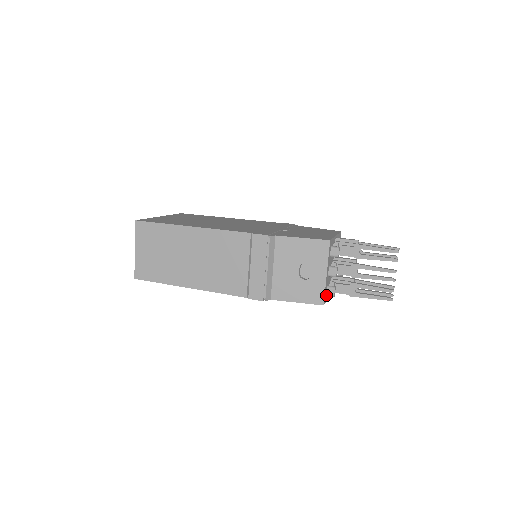
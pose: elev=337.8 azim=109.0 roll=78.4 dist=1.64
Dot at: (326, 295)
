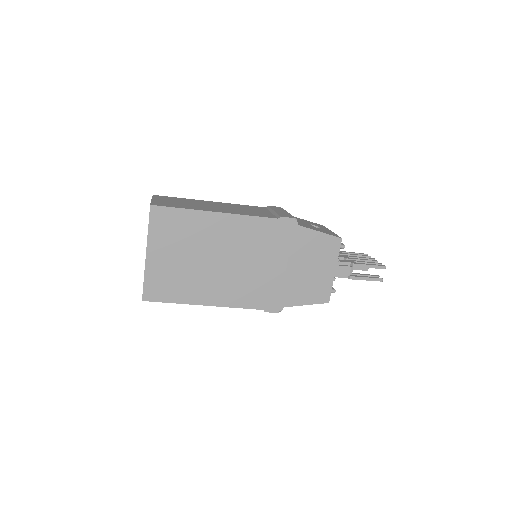
Dot at: occluded
